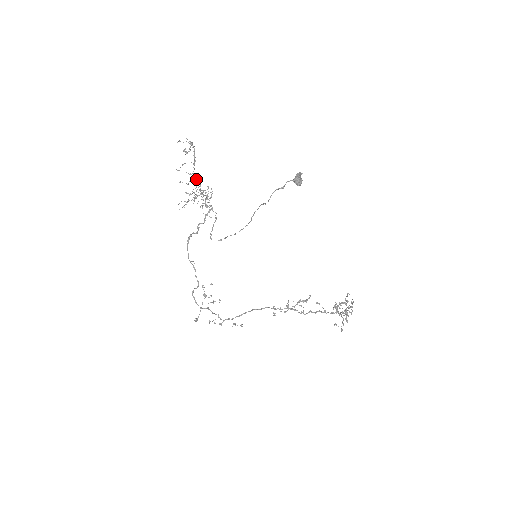
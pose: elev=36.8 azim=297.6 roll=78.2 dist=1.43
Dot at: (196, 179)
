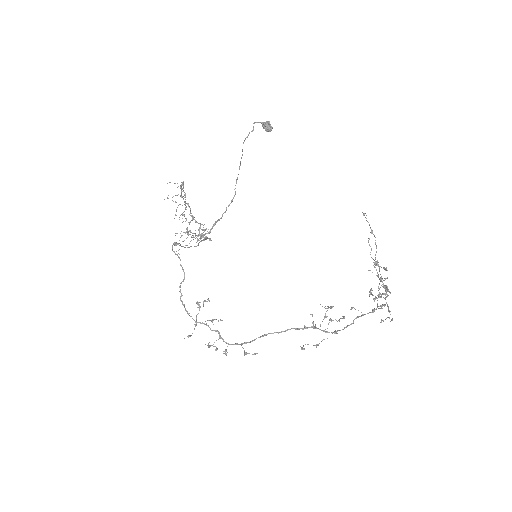
Dot at: (185, 202)
